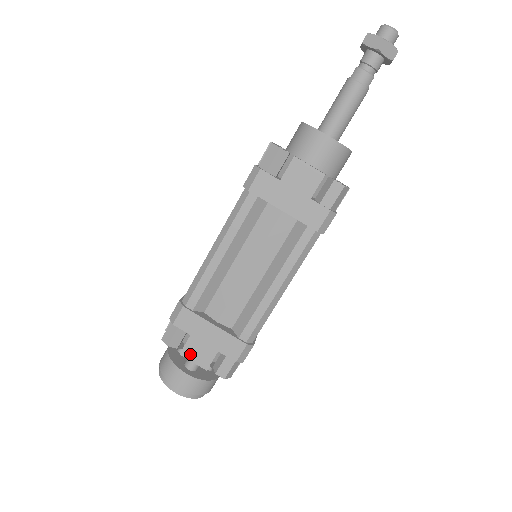
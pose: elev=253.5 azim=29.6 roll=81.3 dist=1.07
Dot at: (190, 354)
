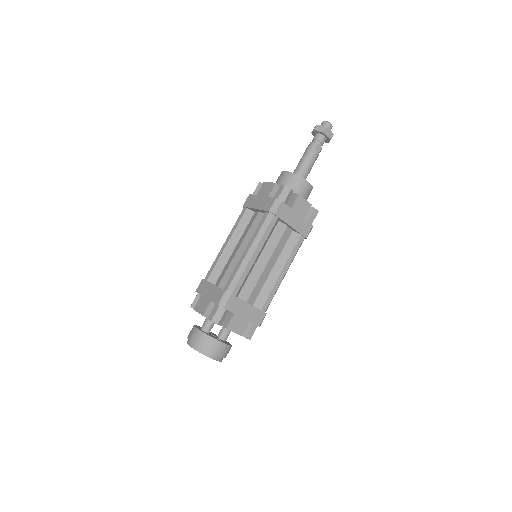
Dot at: (198, 307)
